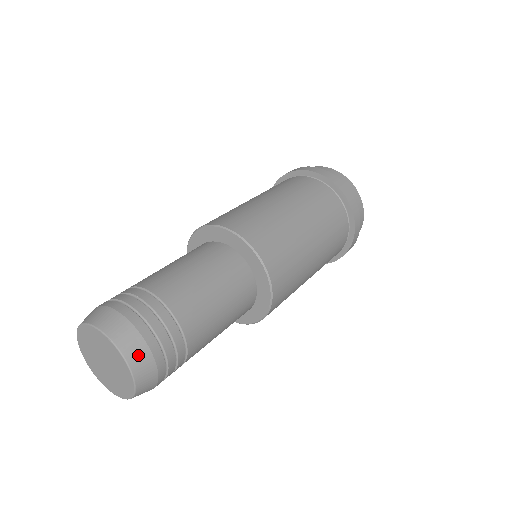
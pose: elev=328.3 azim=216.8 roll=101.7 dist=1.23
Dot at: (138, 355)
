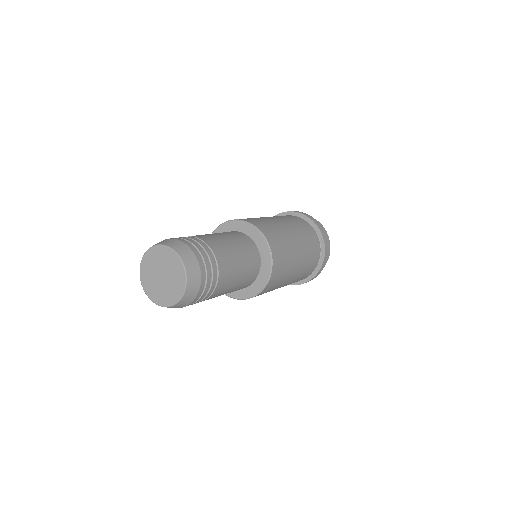
Dot at: (194, 279)
